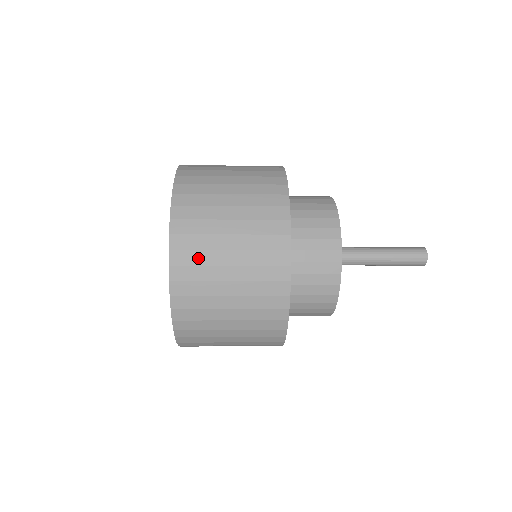
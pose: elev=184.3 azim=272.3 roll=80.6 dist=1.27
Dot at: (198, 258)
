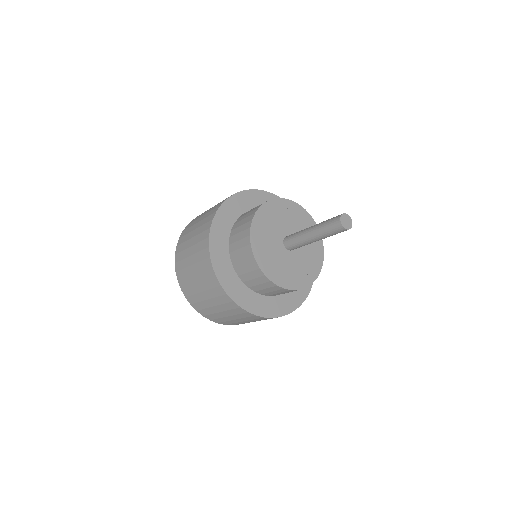
Dot at: (188, 231)
